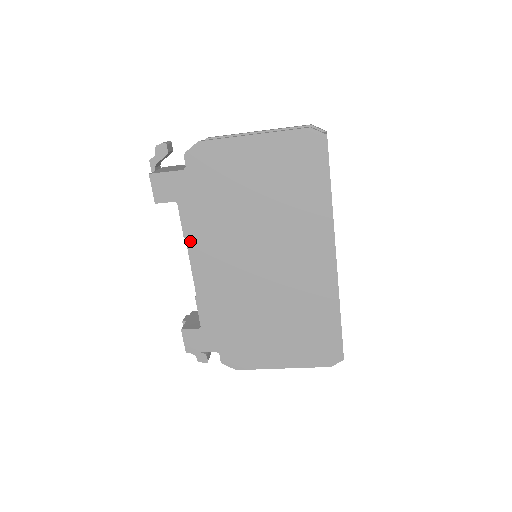
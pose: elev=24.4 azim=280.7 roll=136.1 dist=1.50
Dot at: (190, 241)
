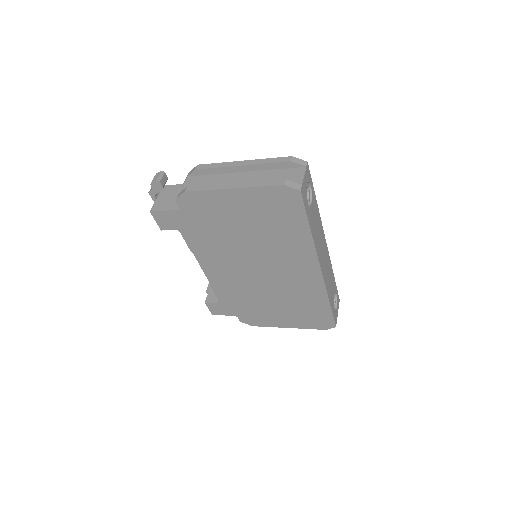
Dot at: (197, 254)
